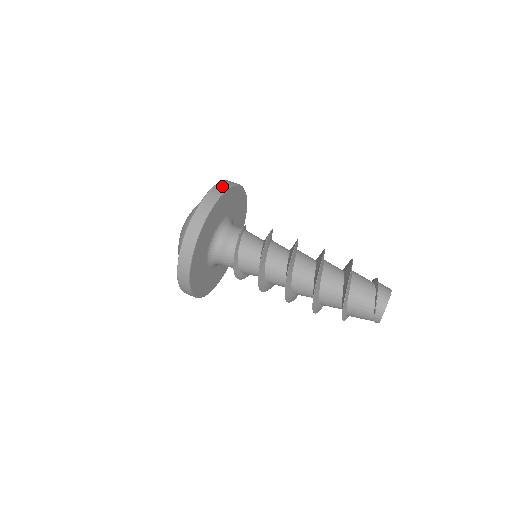
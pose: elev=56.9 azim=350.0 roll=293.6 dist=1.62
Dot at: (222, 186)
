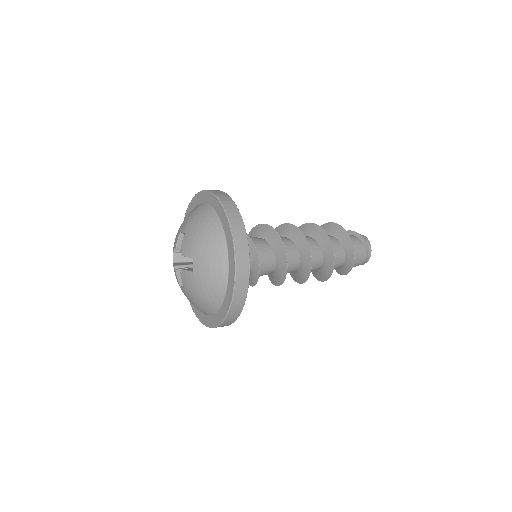
Dot at: (213, 190)
